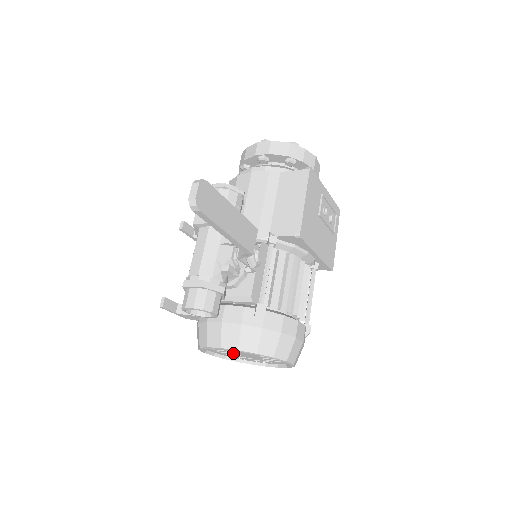
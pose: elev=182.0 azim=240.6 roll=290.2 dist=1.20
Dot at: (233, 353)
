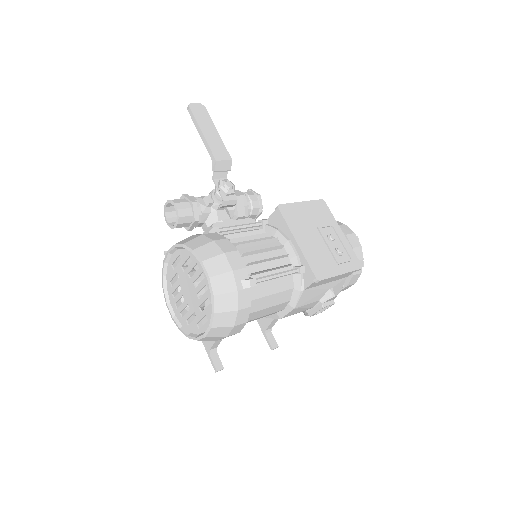
Dot at: (184, 301)
